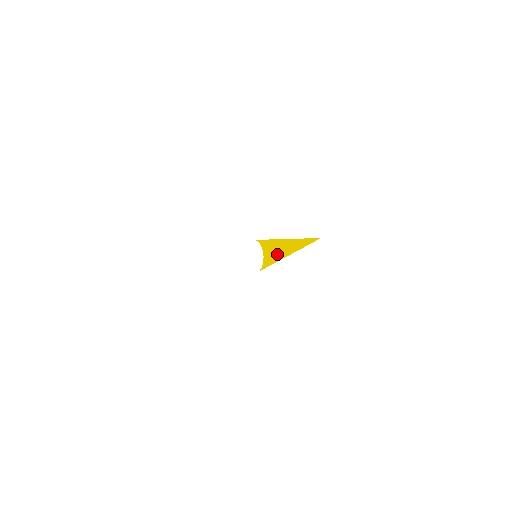
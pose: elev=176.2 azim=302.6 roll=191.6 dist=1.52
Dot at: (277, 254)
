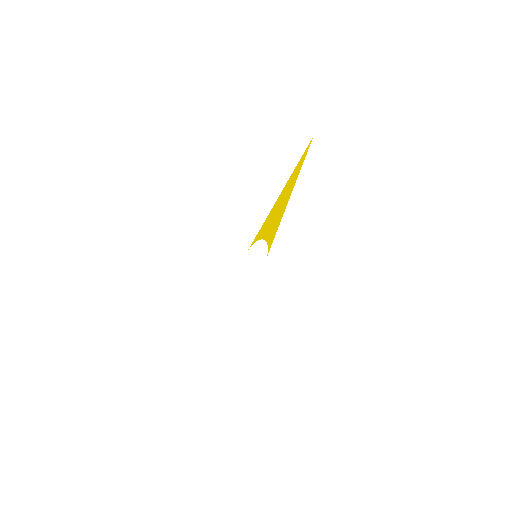
Dot at: (279, 212)
